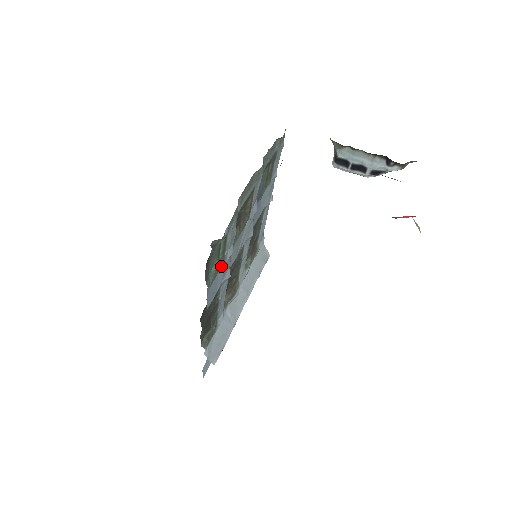
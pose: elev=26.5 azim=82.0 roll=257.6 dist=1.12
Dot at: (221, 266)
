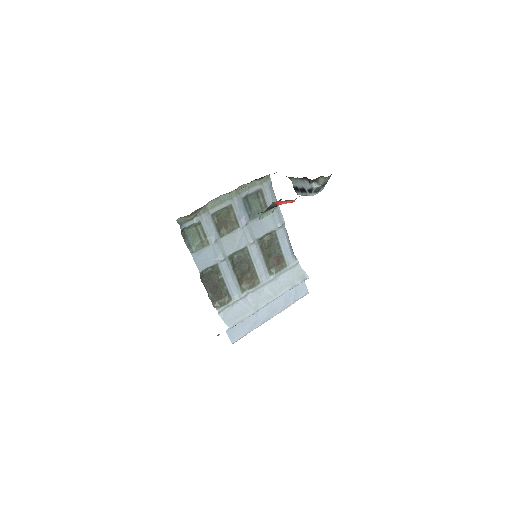
Dot at: (206, 246)
